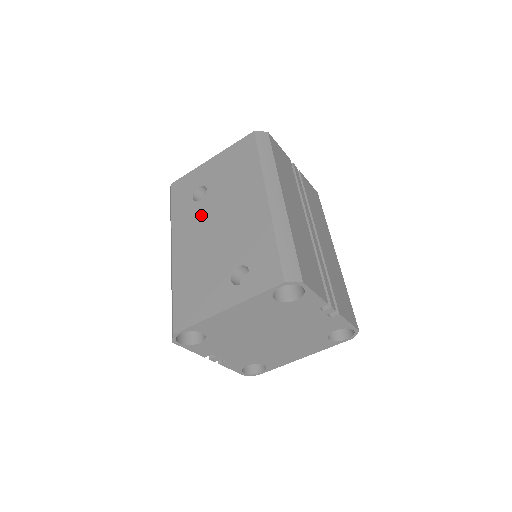
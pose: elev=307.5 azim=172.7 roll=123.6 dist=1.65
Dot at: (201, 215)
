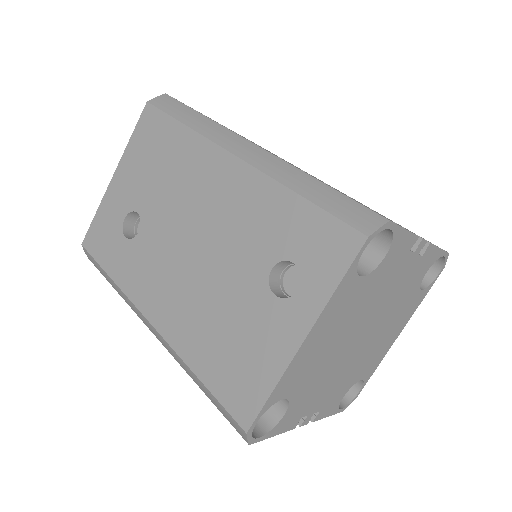
Dot at: (155, 248)
